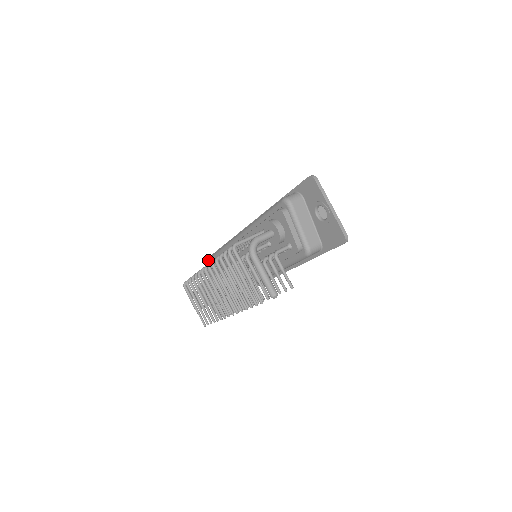
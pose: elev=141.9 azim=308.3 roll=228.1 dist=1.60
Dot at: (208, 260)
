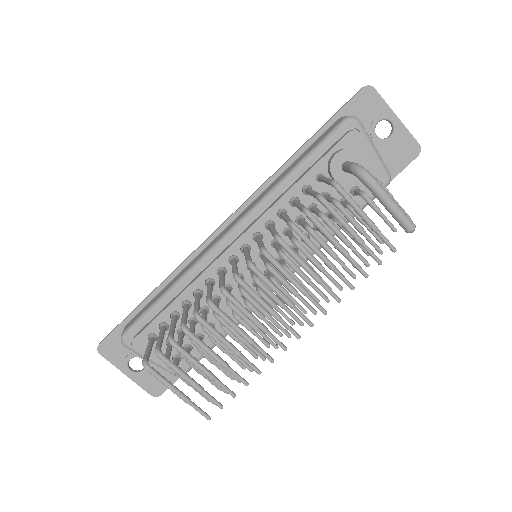
Dot at: (139, 323)
